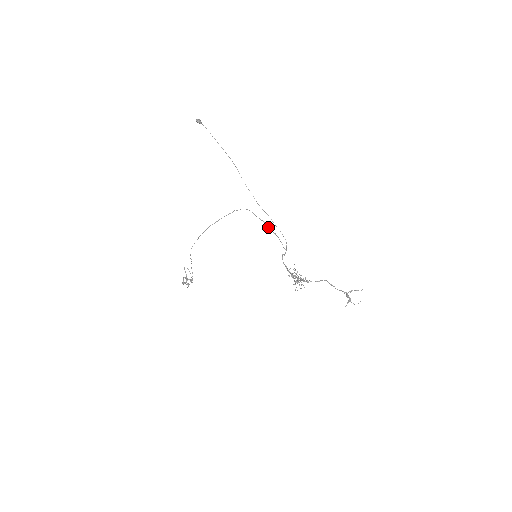
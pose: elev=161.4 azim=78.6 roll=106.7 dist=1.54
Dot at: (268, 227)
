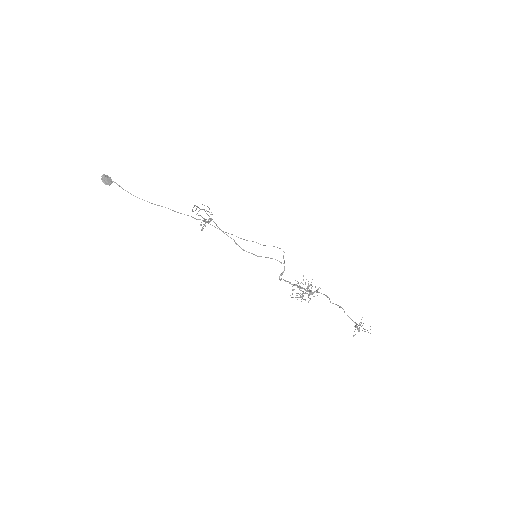
Dot at: occluded
